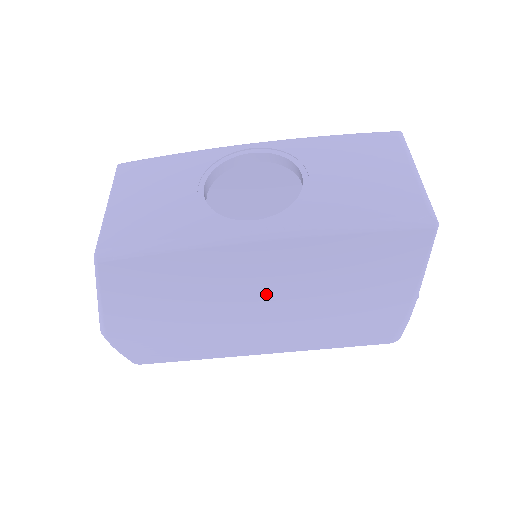
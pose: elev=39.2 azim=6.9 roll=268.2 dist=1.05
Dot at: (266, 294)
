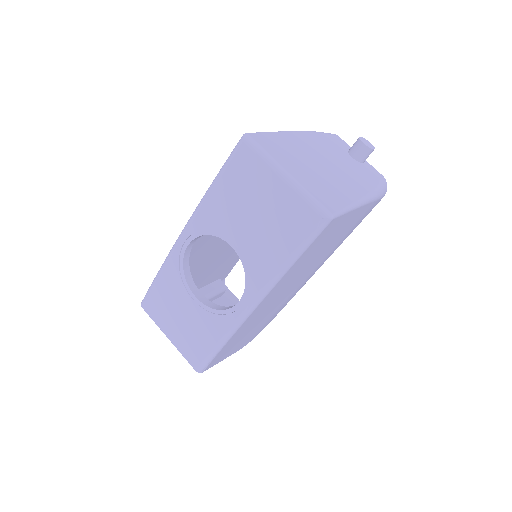
Dot at: (286, 290)
